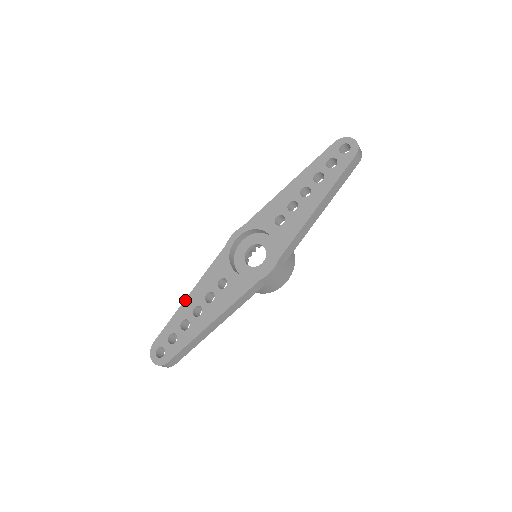
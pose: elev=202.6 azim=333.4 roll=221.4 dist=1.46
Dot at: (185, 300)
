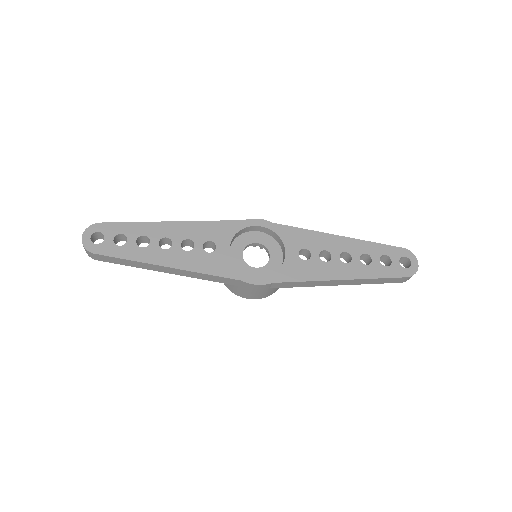
Dot at: (165, 222)
